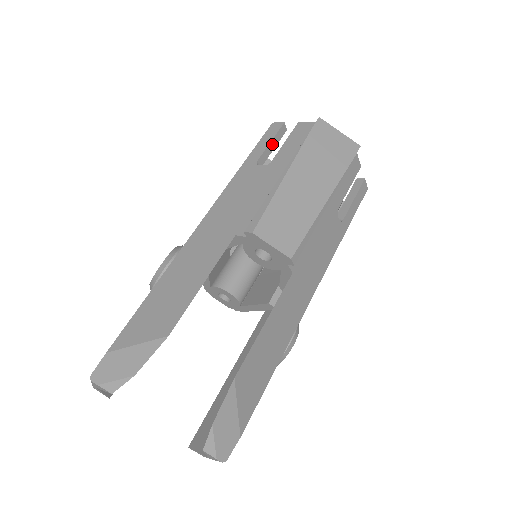
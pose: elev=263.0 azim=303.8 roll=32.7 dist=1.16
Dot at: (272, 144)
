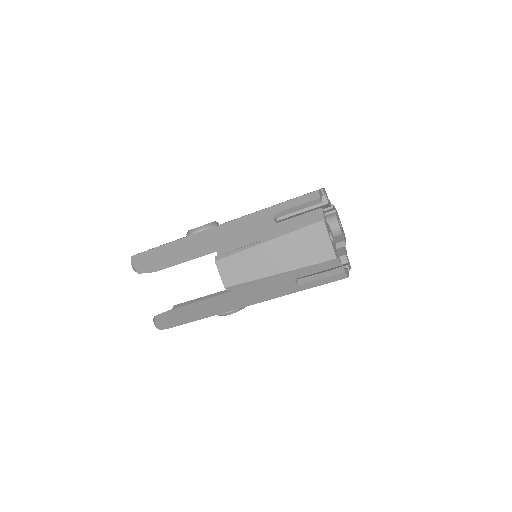
Dot at: (299, 207)
